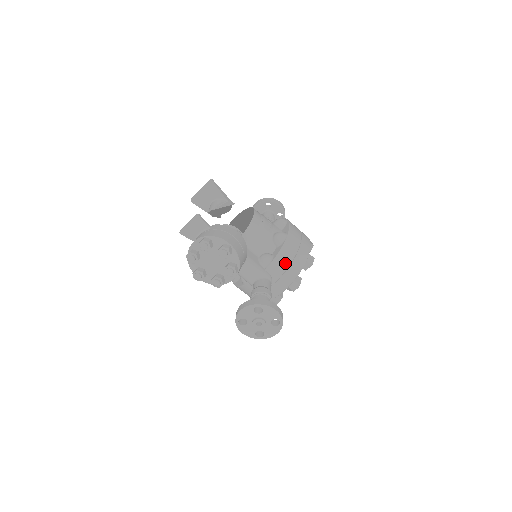
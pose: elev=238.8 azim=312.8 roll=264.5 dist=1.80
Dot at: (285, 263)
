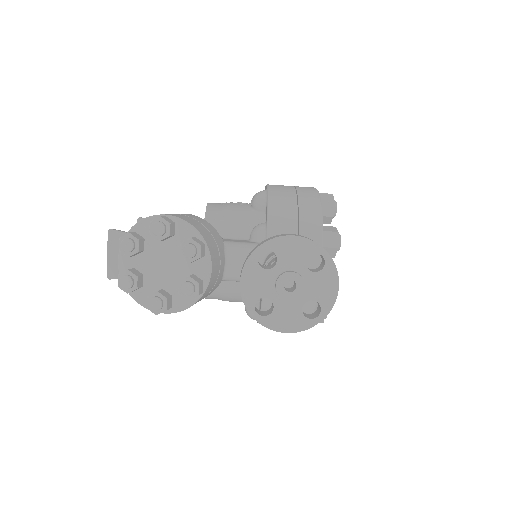
Dot at: (288, 216)
